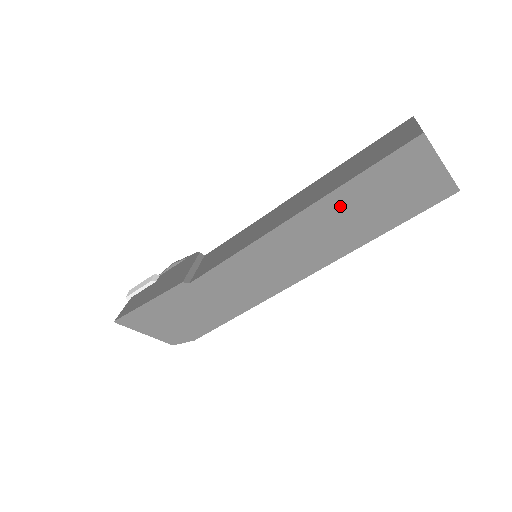
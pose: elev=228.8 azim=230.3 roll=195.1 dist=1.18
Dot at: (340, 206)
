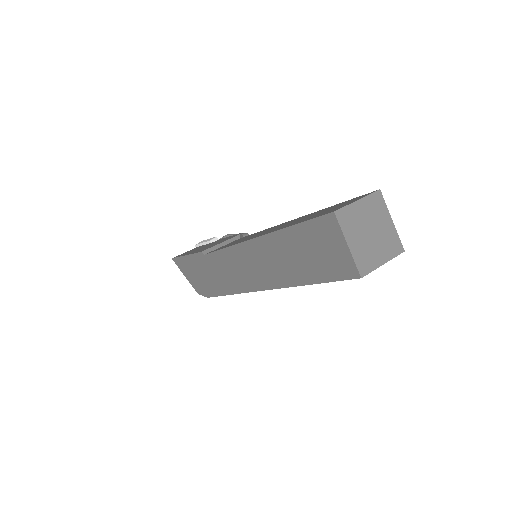
Dot at: (282, 245)
